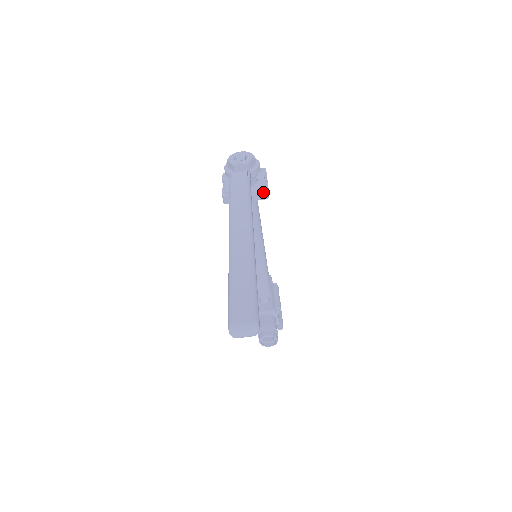
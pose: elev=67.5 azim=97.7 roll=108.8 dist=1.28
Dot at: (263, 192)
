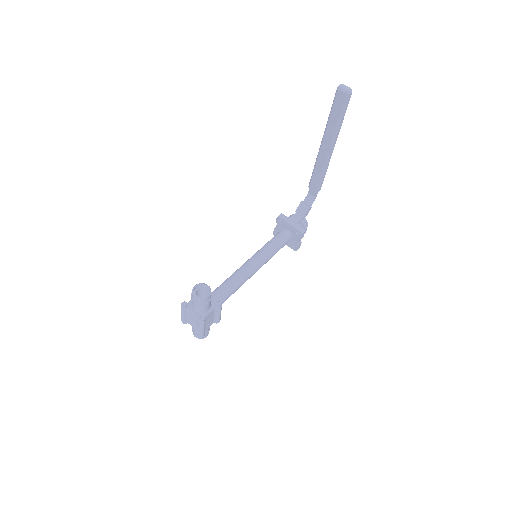
Dot at: (303, 228)
